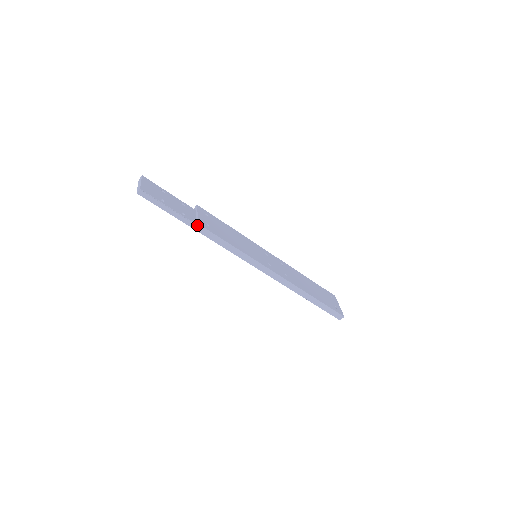
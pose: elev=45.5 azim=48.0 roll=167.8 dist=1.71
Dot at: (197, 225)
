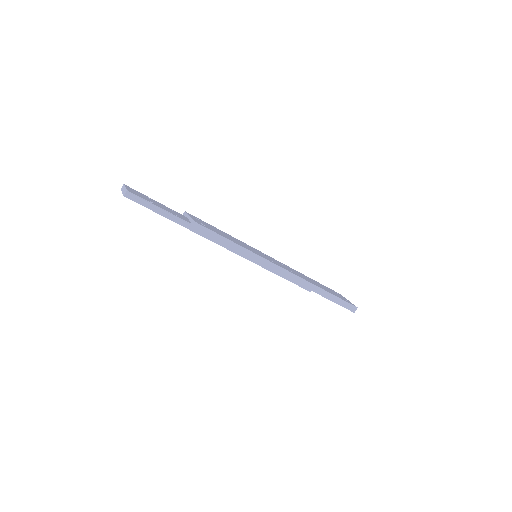
Dot at: (193, 223)
